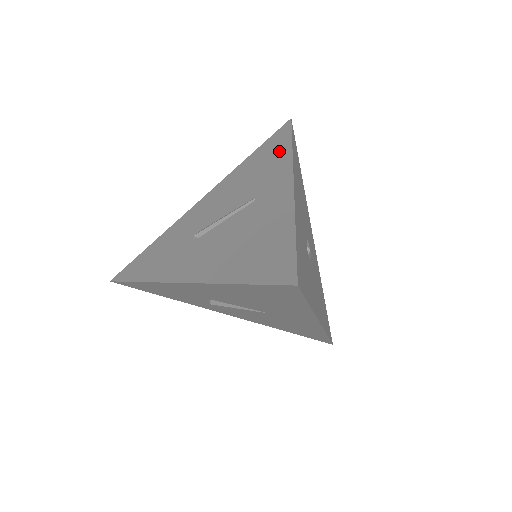
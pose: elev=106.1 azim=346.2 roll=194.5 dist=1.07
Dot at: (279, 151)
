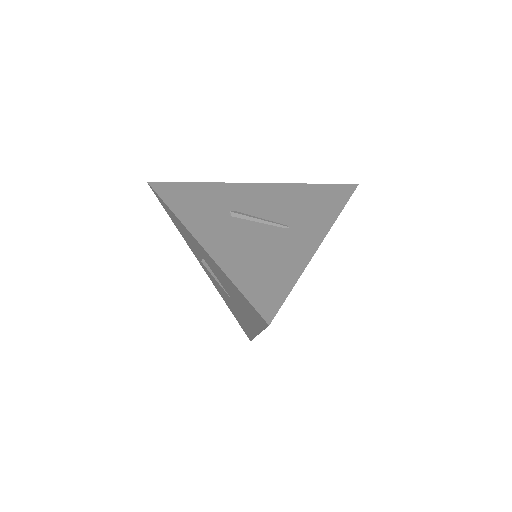
Dot at: (331, 205)
